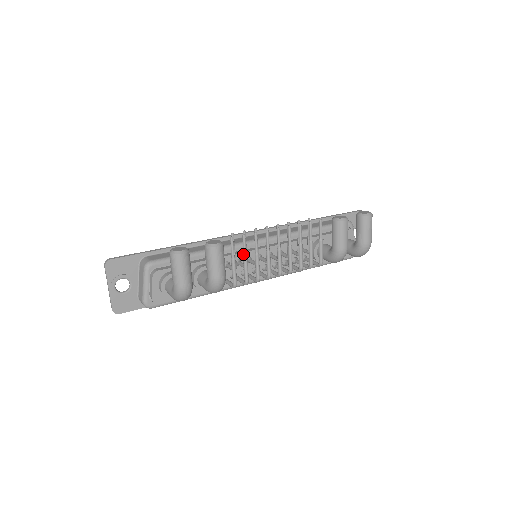
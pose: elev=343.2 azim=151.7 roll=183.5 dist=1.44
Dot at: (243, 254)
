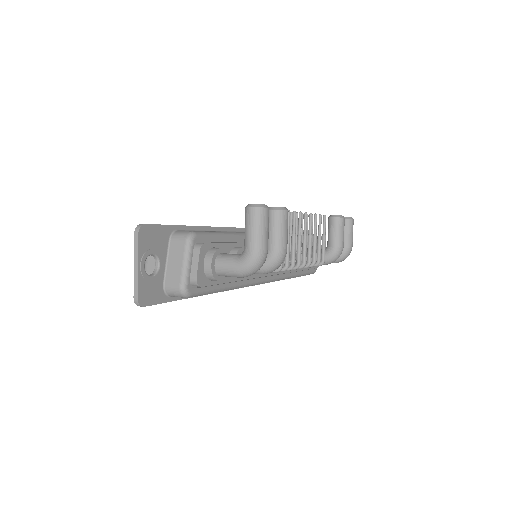
Dot at: occluded
